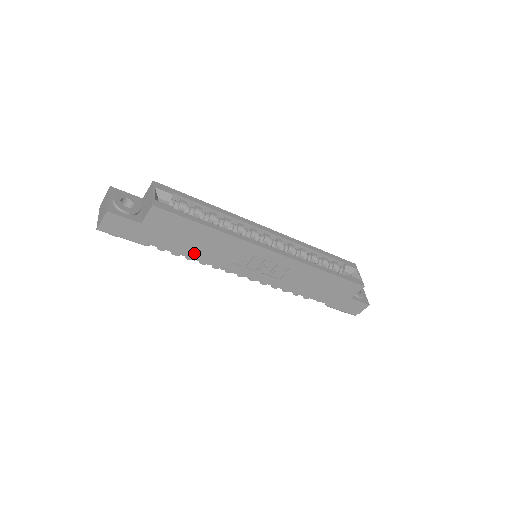
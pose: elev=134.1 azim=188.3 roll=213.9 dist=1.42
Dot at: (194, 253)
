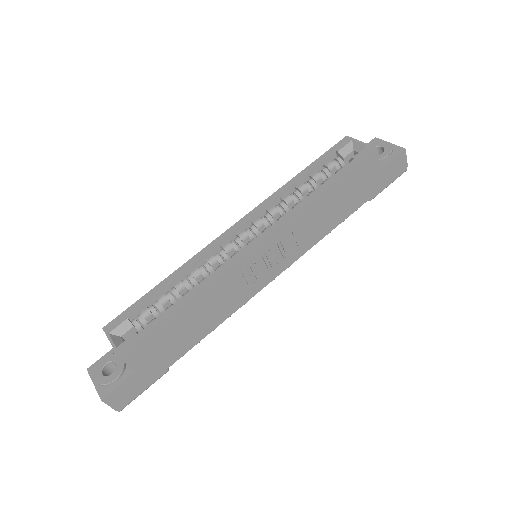
Dot at: (205, 329)
